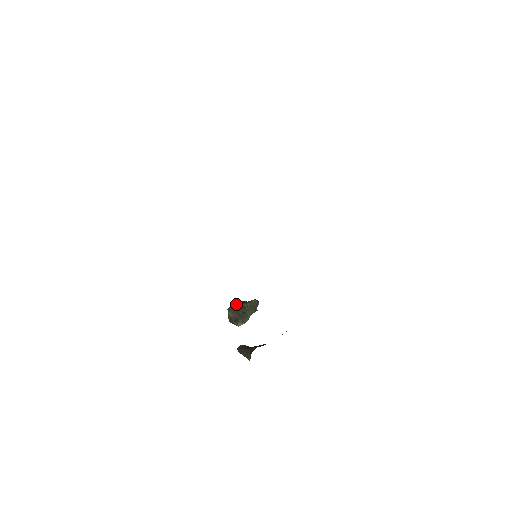
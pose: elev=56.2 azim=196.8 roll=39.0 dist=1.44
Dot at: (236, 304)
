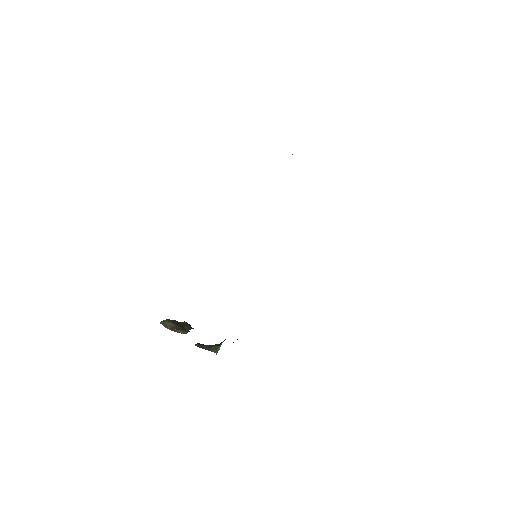
Dot at: occluded
